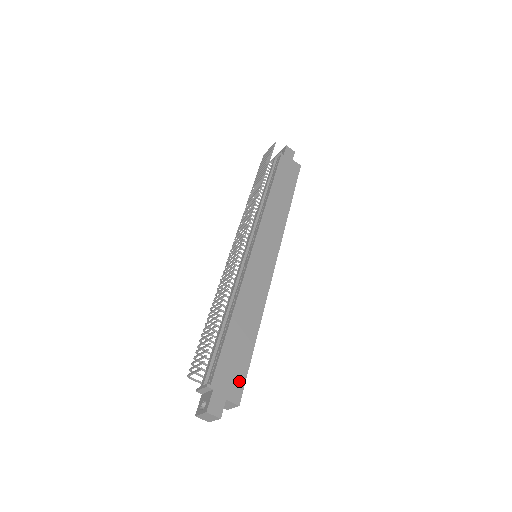
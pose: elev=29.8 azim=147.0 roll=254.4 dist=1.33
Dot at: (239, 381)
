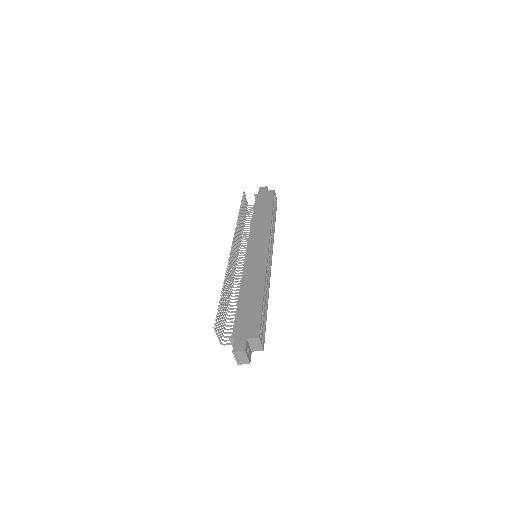
Dot at: (255, 324)
